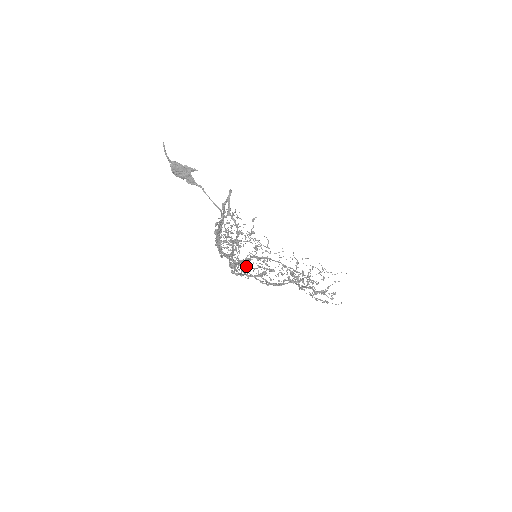
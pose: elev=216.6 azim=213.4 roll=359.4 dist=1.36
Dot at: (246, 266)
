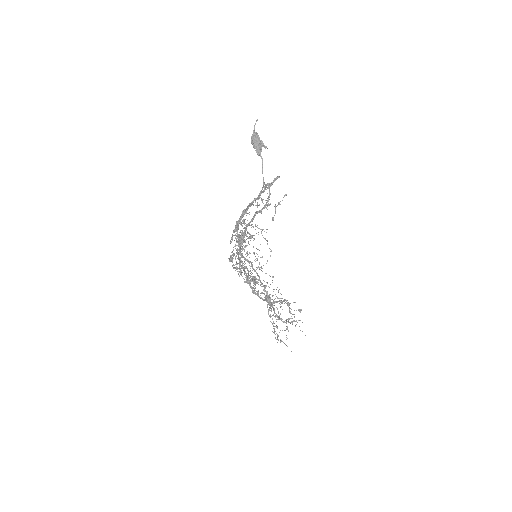
Dot at: occluded
